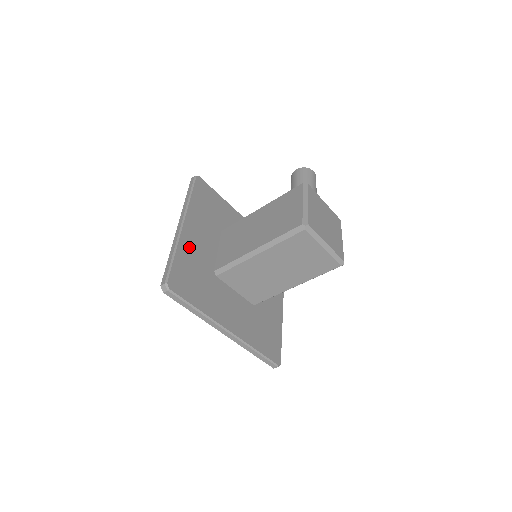
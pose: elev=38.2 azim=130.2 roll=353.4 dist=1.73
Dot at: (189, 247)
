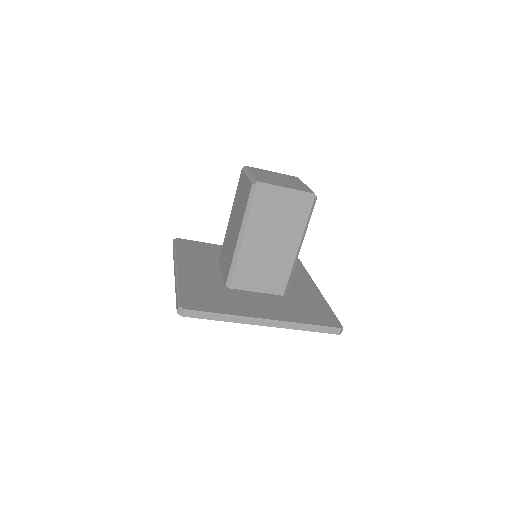
Dot at: (191, 279)
